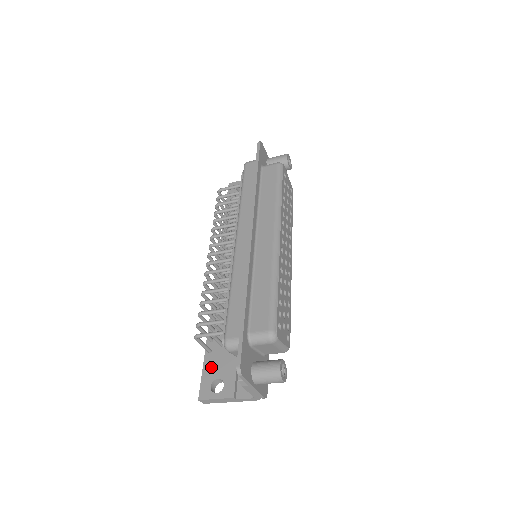
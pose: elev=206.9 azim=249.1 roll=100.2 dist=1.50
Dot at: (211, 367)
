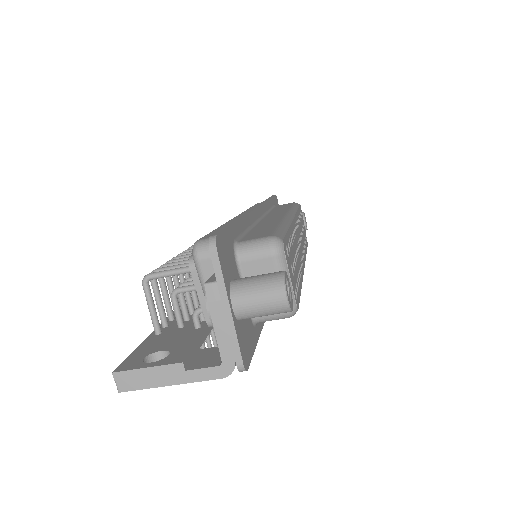
Dot at: (153, 343)
